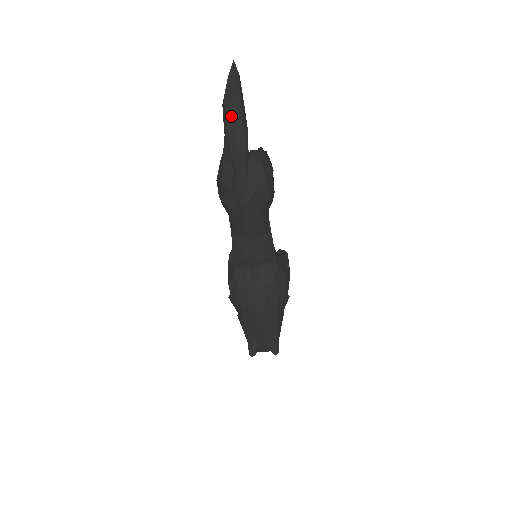
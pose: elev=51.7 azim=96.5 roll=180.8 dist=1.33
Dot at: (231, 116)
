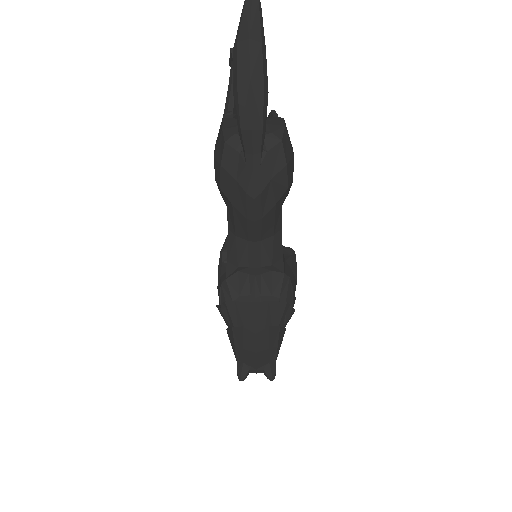
Dot at: (246, 69)
